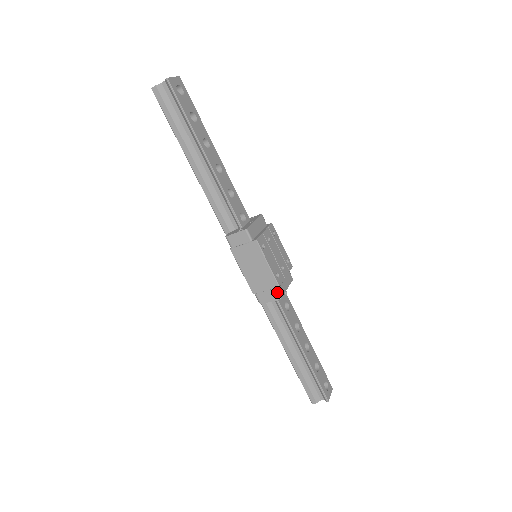
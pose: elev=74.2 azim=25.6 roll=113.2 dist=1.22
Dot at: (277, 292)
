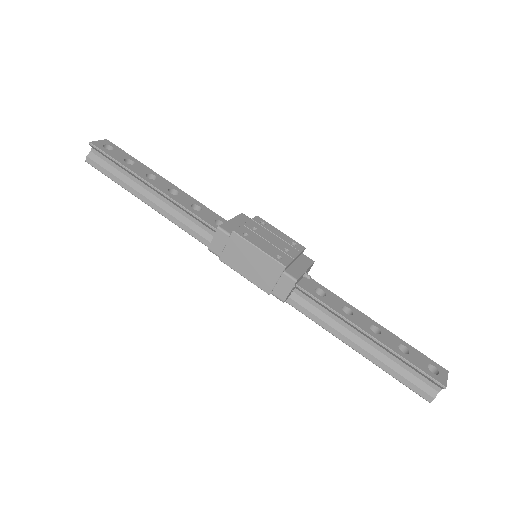
Dot at: (288, 275)
